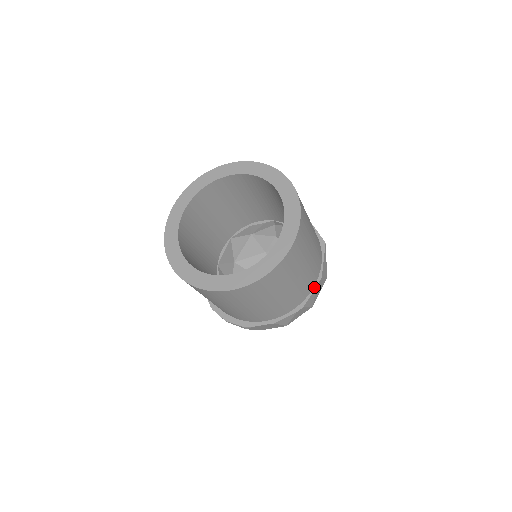
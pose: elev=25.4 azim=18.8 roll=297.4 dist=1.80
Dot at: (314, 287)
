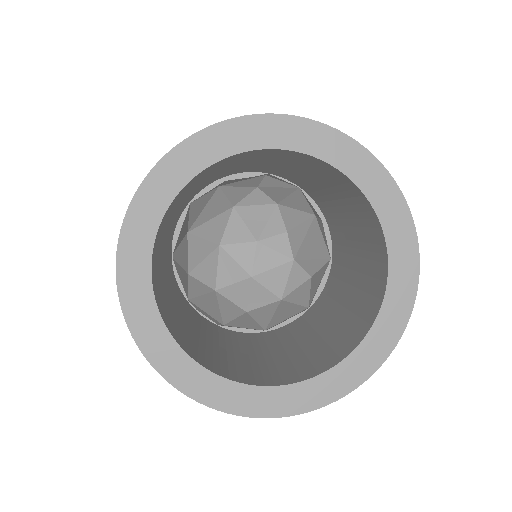
Dot at: occluded
